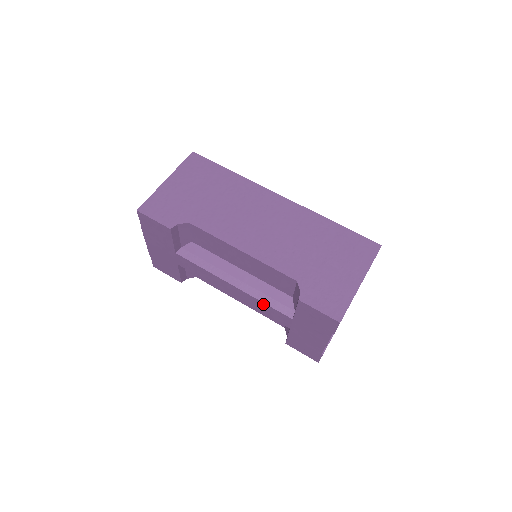
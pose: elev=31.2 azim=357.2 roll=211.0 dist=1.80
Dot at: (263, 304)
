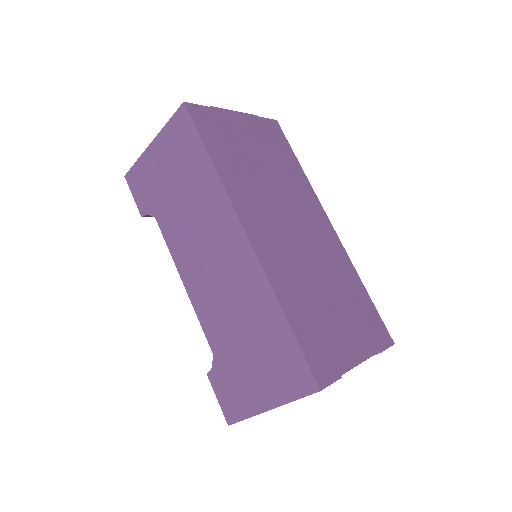
Dot at: occluded
